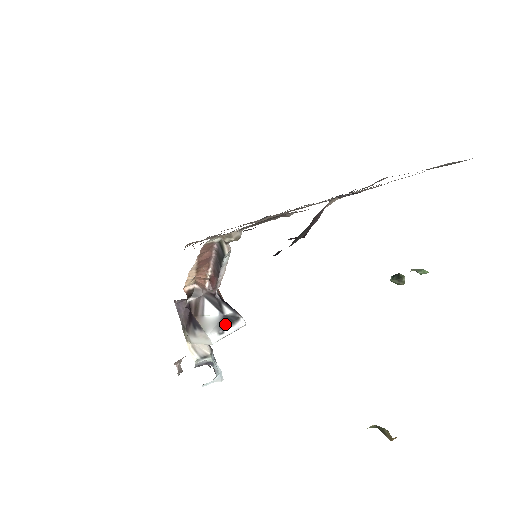
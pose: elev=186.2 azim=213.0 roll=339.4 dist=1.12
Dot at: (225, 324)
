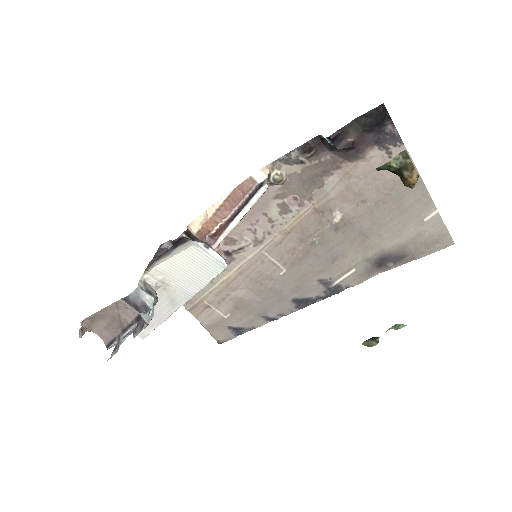
Dot at: (212, 248)
